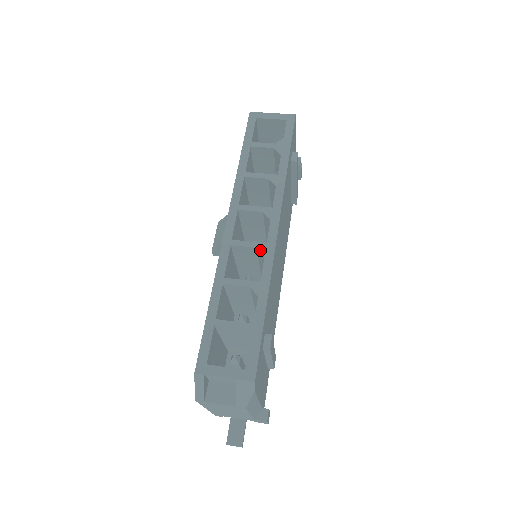
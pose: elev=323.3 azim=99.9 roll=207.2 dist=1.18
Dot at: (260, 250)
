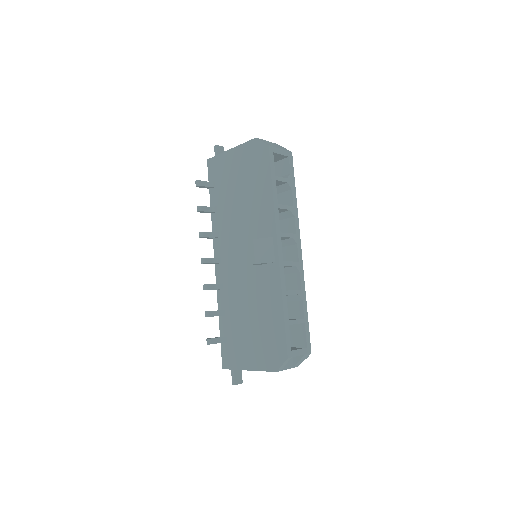
Dot at: (297, 267)
